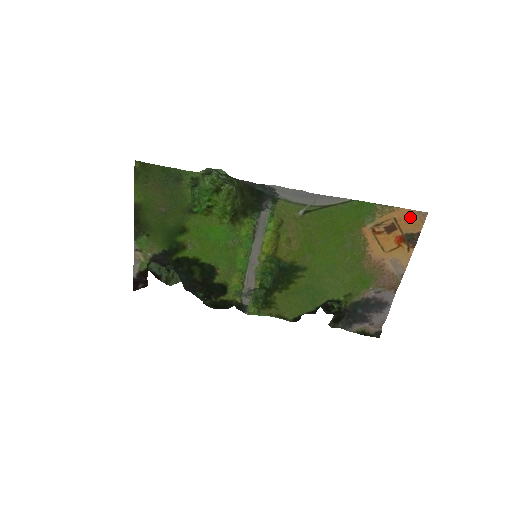
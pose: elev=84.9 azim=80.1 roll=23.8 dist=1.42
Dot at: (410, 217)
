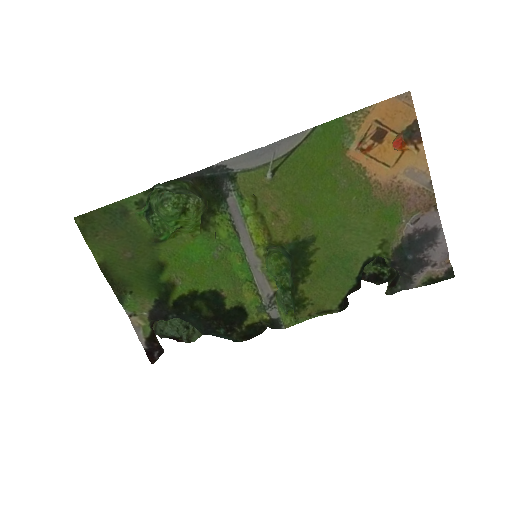
Dot at: (392, 109)
